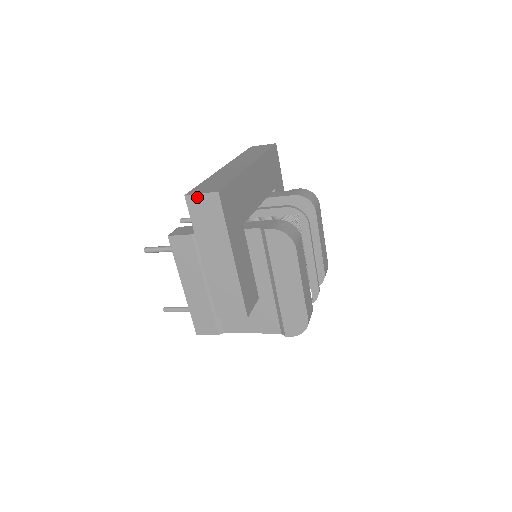
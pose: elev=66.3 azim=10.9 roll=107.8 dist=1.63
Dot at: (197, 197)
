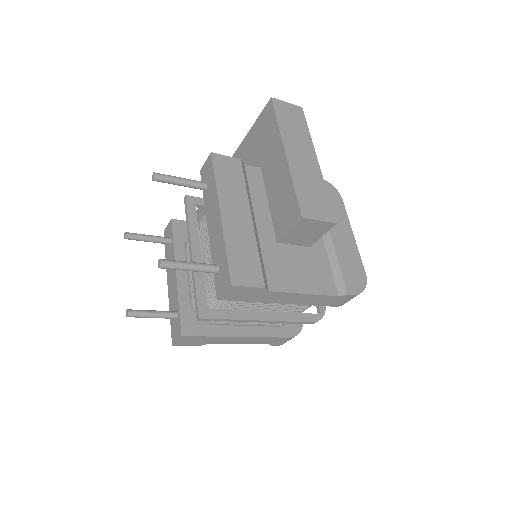
Dot at: (283, 103)
